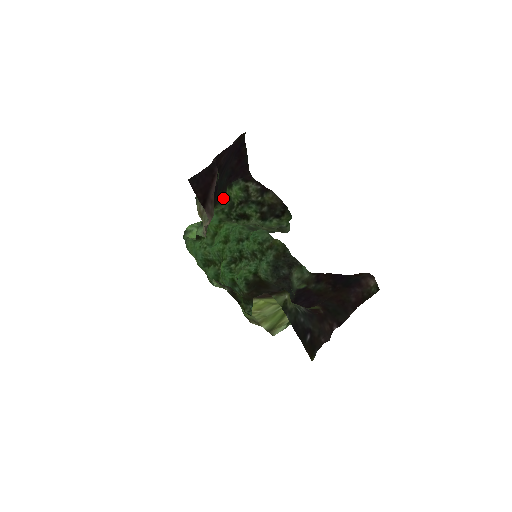
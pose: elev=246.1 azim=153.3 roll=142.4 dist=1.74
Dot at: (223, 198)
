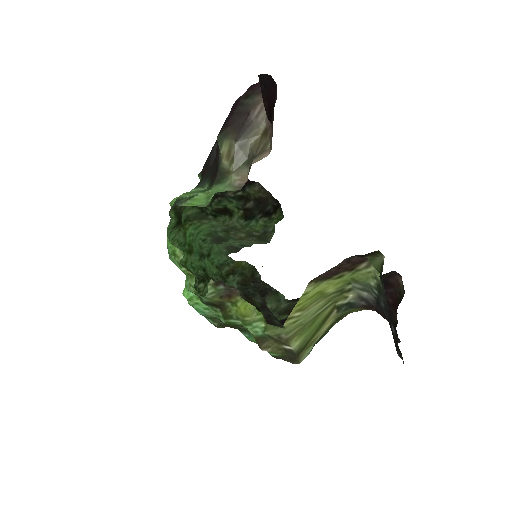
Dot at: occluded
